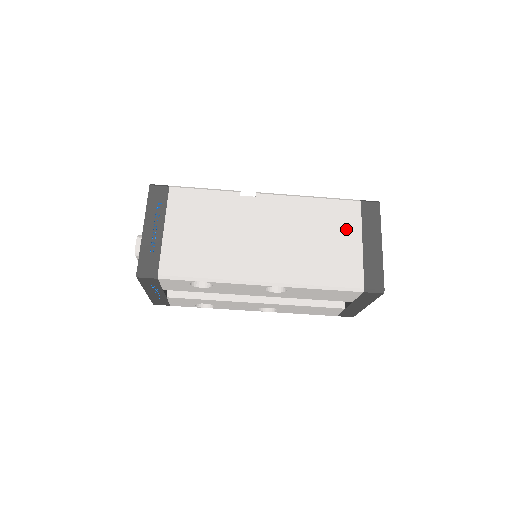
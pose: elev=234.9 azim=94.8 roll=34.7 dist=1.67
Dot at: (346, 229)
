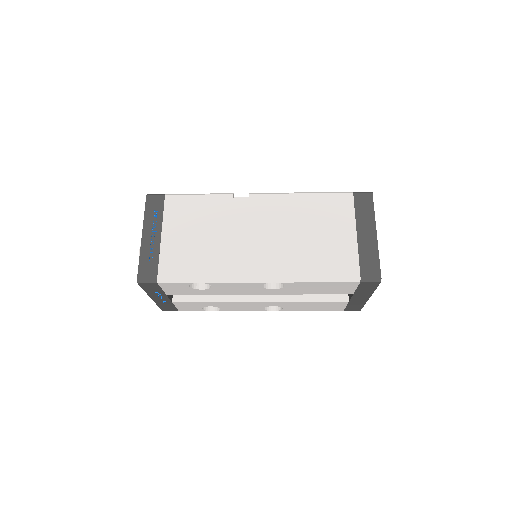
Dot at: (339, 221)
